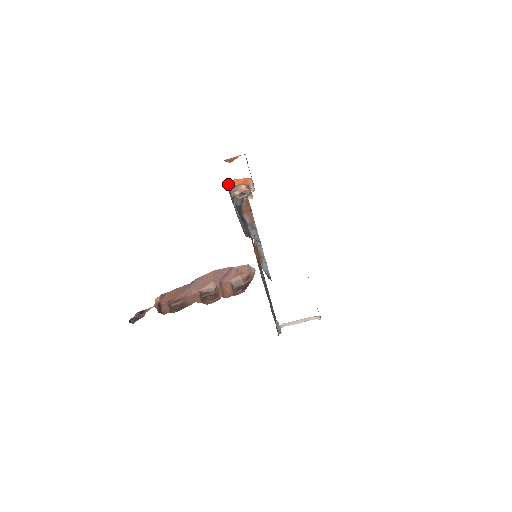
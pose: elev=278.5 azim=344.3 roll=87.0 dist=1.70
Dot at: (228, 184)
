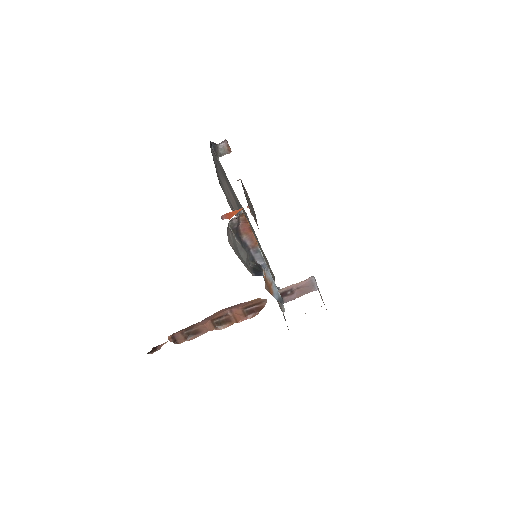
Dot at: occluded
